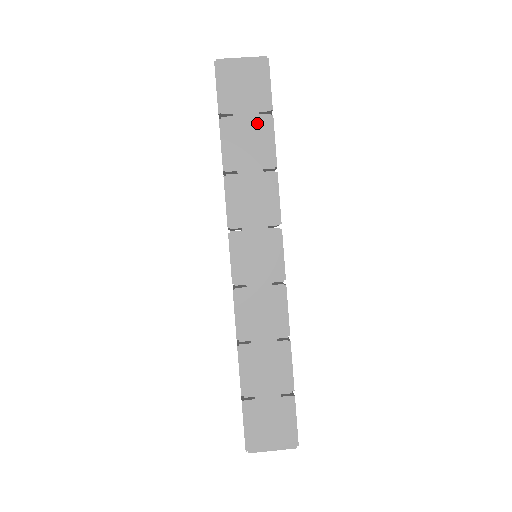
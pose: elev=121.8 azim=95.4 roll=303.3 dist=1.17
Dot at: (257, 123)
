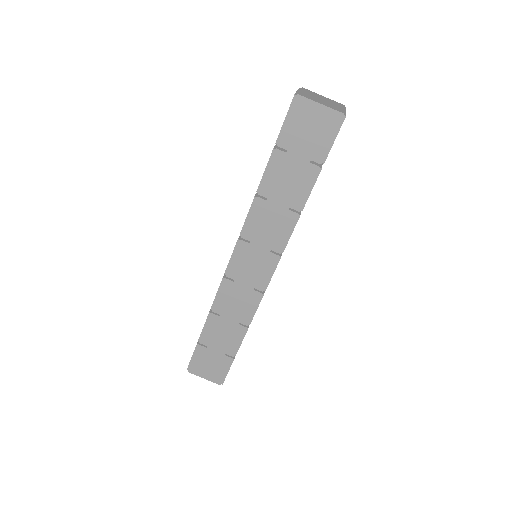
Dot at: (304, 169)
